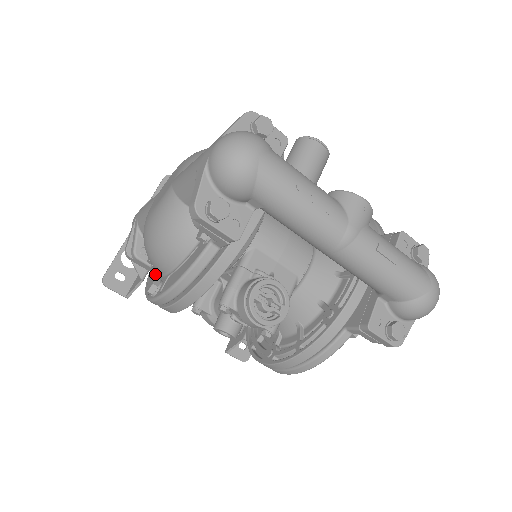
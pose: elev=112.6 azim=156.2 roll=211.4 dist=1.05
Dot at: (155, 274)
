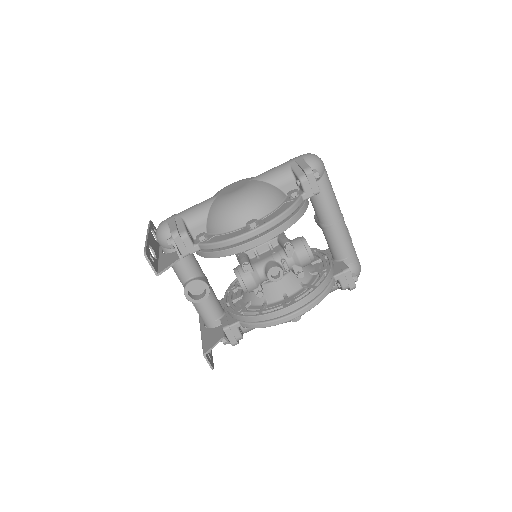
Dot at: (223, 236)
